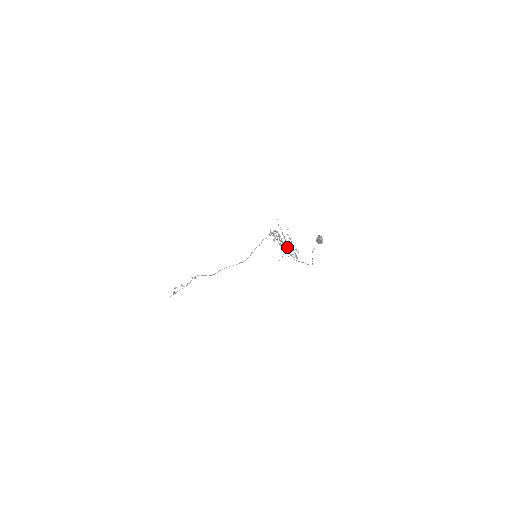
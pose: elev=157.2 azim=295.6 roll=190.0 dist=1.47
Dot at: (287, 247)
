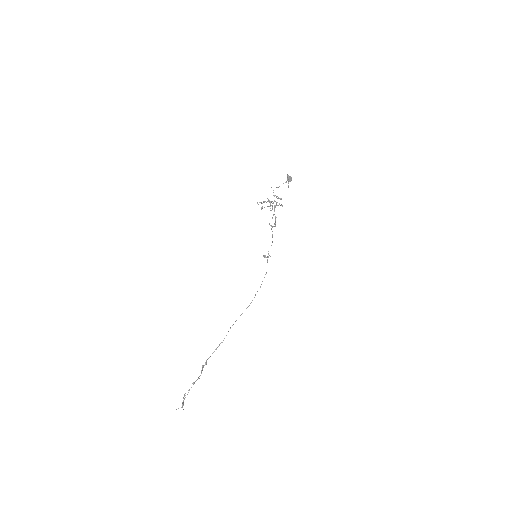
Dot at: (275, 222)
